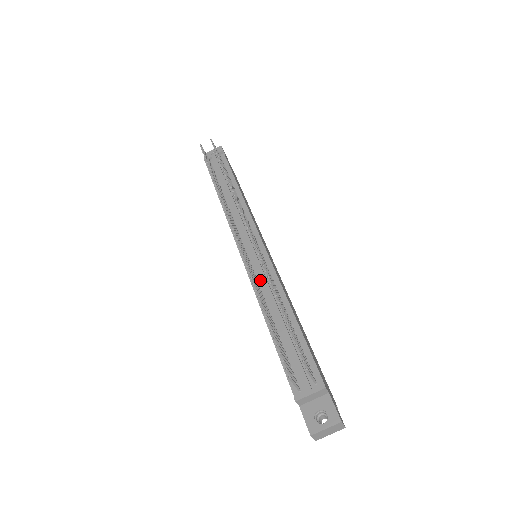
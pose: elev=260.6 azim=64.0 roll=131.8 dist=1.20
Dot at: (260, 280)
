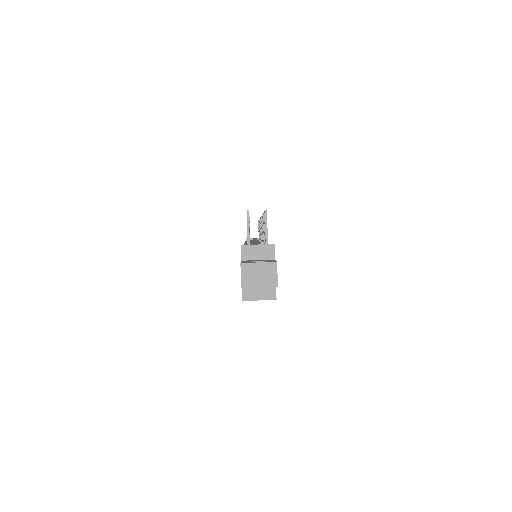
Dot at: occluded
